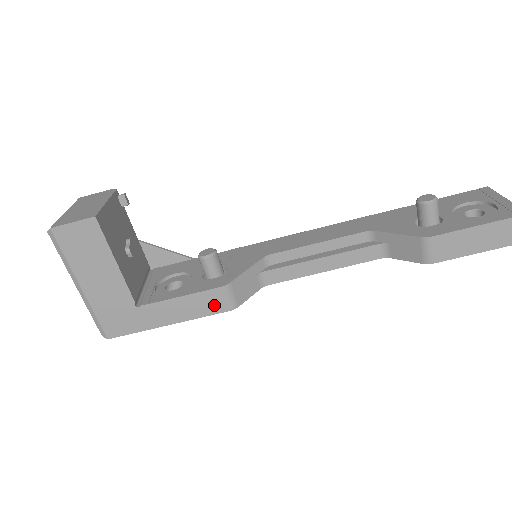
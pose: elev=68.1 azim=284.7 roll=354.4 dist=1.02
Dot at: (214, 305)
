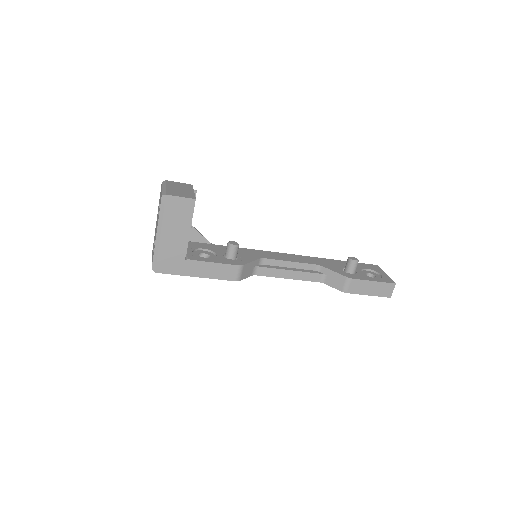
Dot at: (229, 275)
